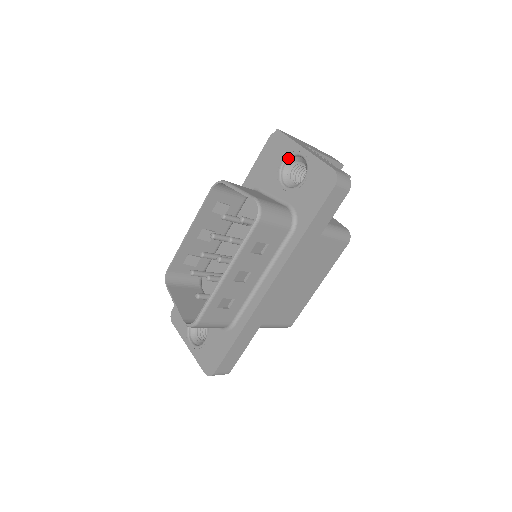
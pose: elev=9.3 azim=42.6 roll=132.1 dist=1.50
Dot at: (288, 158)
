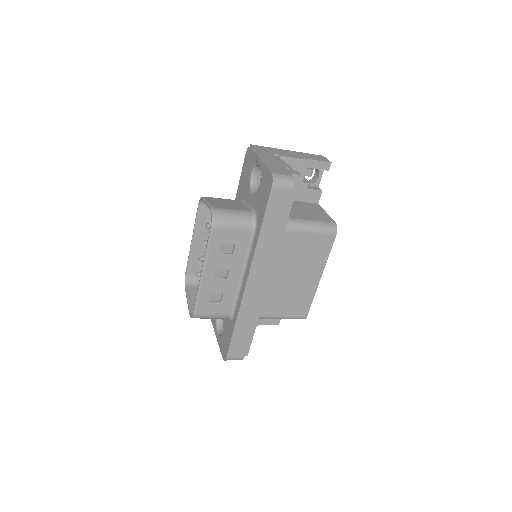
Dot at: (254, 168)
